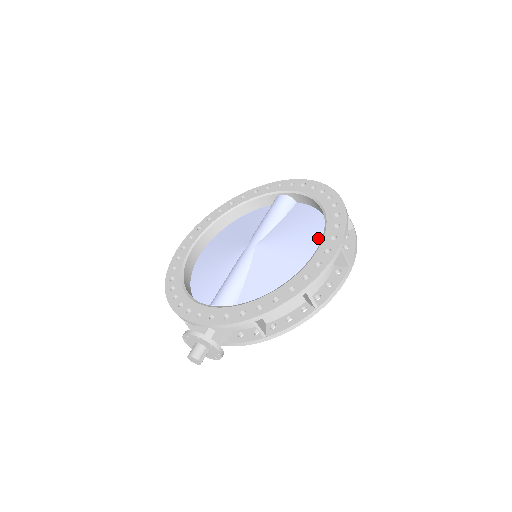
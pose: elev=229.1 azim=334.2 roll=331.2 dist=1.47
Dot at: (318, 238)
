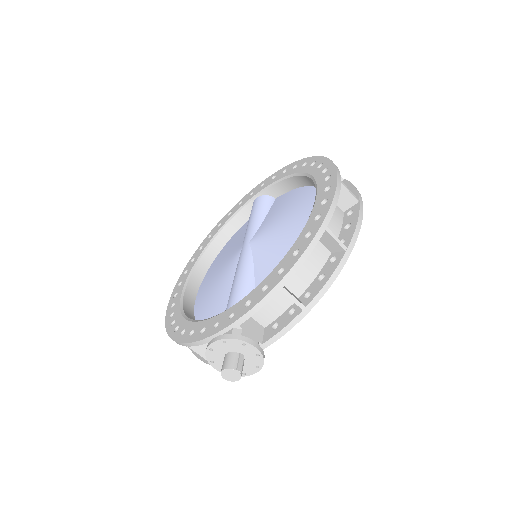
Dot at: (312, 199)
